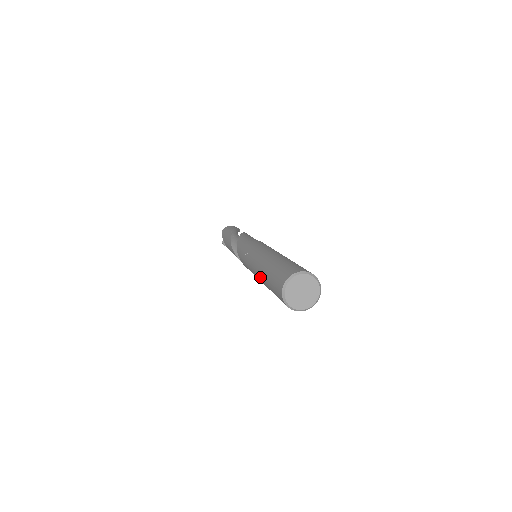
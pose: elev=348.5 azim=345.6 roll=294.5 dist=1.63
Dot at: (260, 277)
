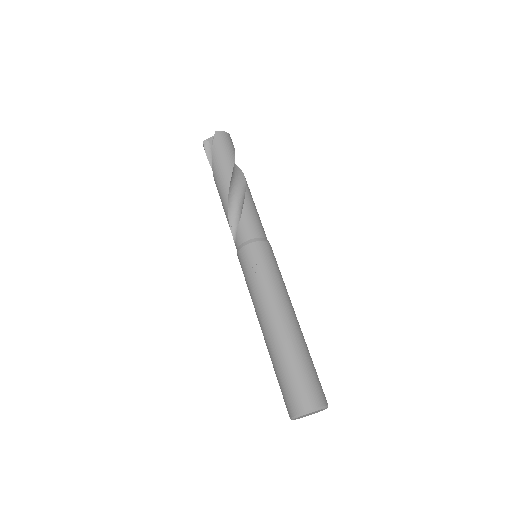
Dot at: (268, 336)
